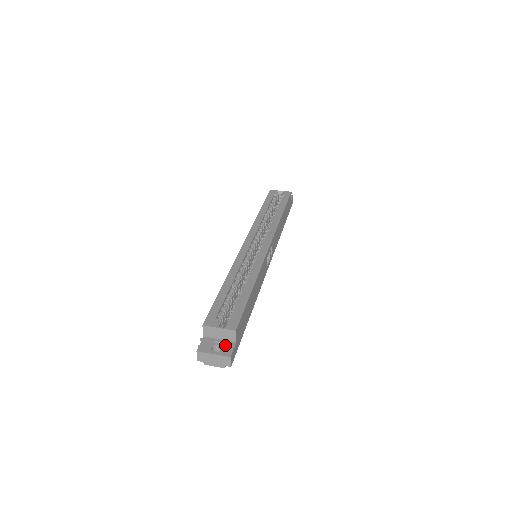
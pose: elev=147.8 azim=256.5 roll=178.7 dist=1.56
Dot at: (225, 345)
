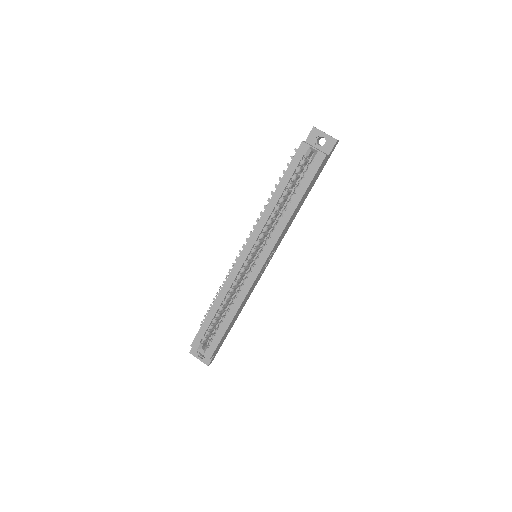
Dot at: occluded
